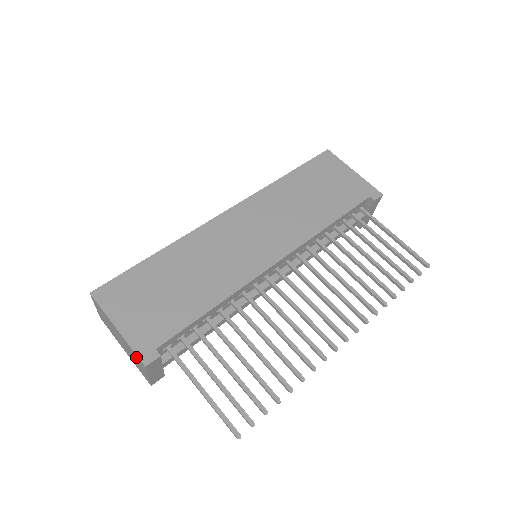
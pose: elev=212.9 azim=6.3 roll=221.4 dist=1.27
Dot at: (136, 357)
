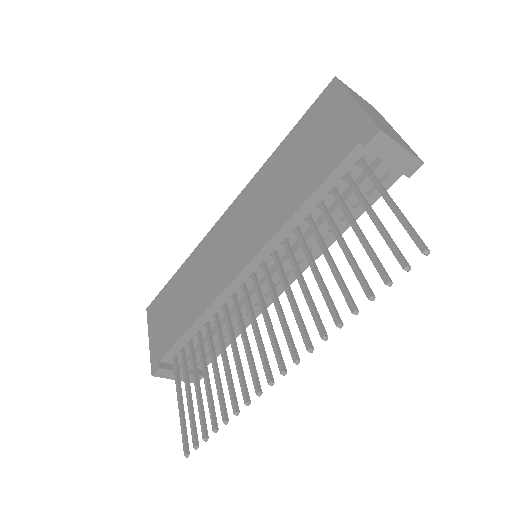
Dot at: occluded
